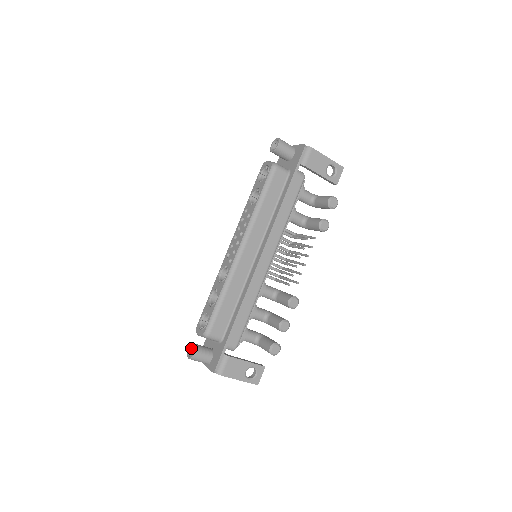
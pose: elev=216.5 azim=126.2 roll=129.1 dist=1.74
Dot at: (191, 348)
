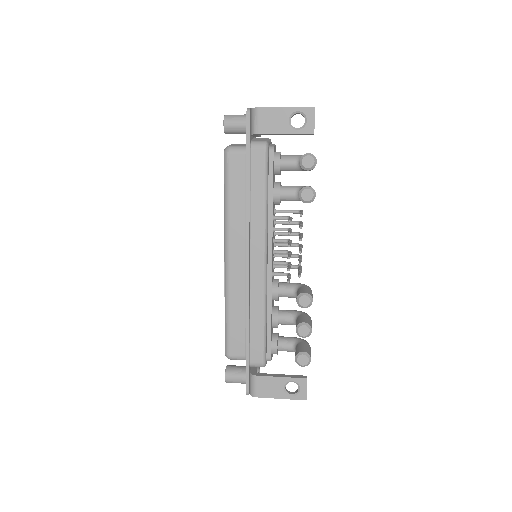
Dot at: occluded
